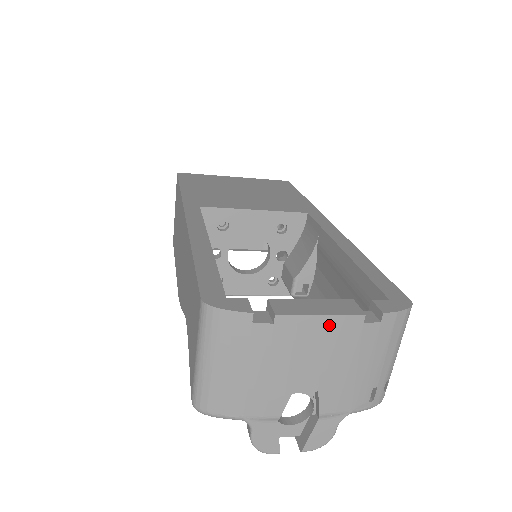
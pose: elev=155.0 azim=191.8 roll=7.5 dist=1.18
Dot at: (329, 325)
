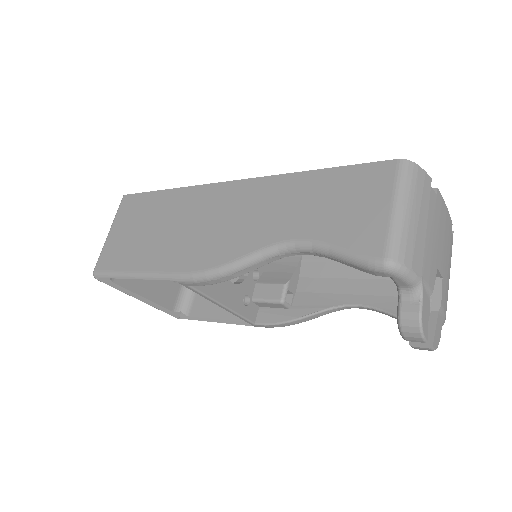
Dot at: (447, 218)
